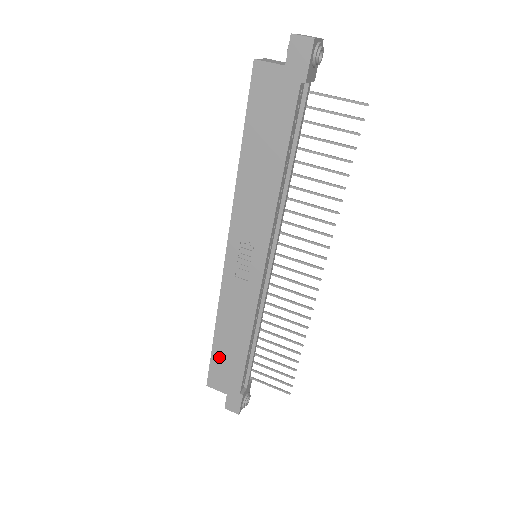
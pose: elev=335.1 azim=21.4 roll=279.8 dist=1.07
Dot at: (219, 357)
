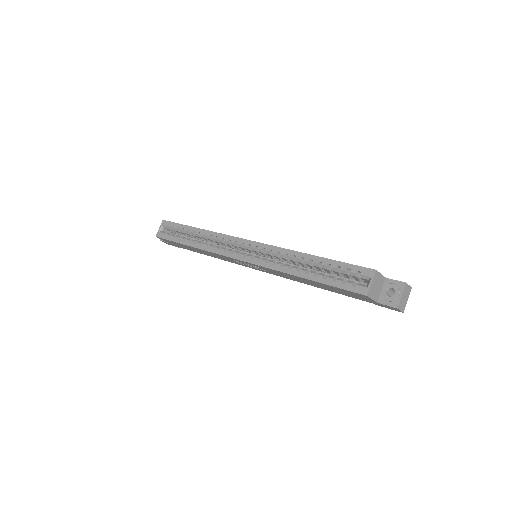
Dot at: (181, 245)
